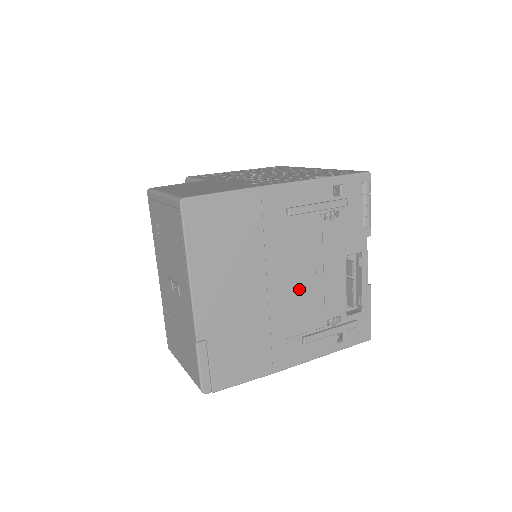
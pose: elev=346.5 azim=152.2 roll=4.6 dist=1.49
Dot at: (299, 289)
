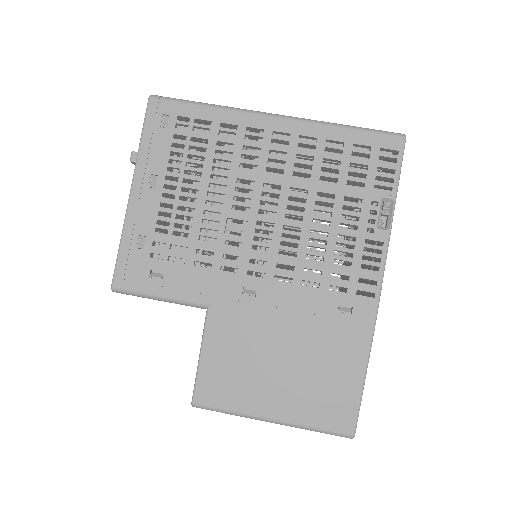
Dot at: occluded
